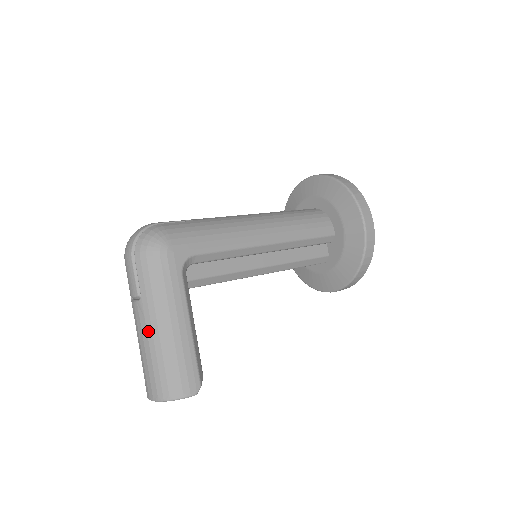
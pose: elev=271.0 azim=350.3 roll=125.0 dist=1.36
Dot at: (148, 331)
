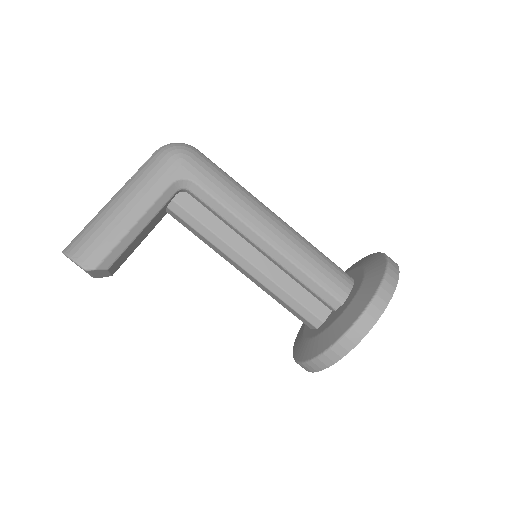
Dot at: (111, 201)
